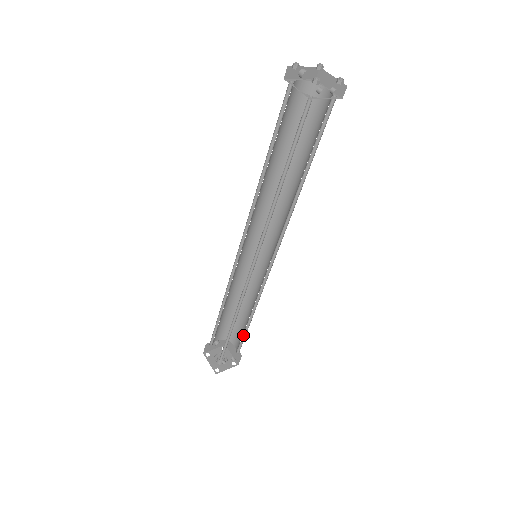
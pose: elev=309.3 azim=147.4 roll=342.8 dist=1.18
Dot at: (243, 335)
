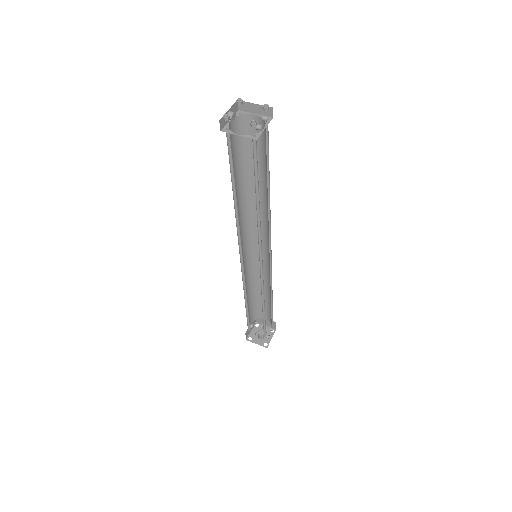
Dot at: (270, 309)
